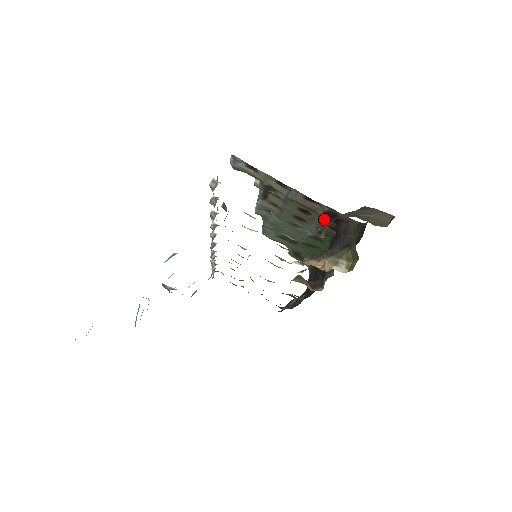
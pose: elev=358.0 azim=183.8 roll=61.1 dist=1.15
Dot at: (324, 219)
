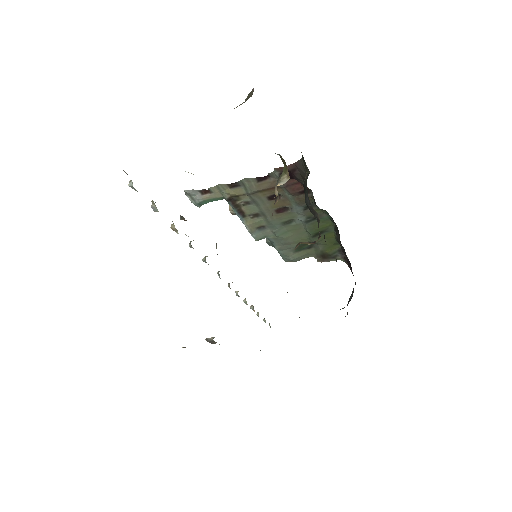
Dot at: (288, 187)
